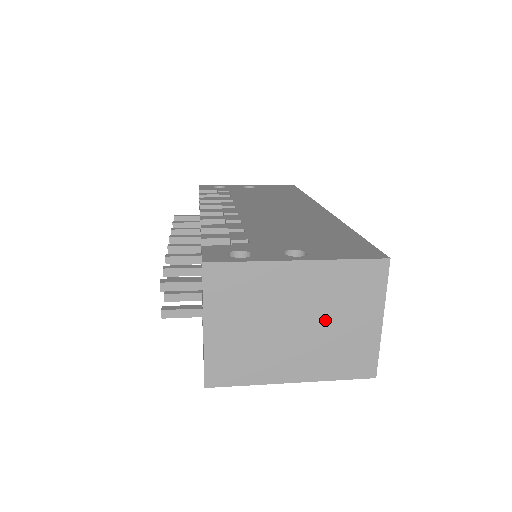
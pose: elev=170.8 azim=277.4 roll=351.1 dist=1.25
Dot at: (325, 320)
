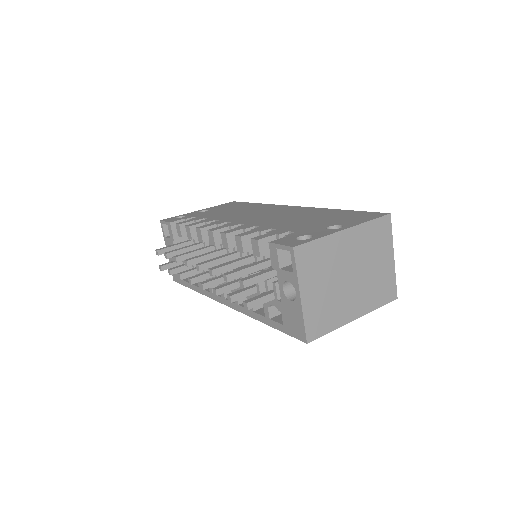
Dot at: (365, 267)
